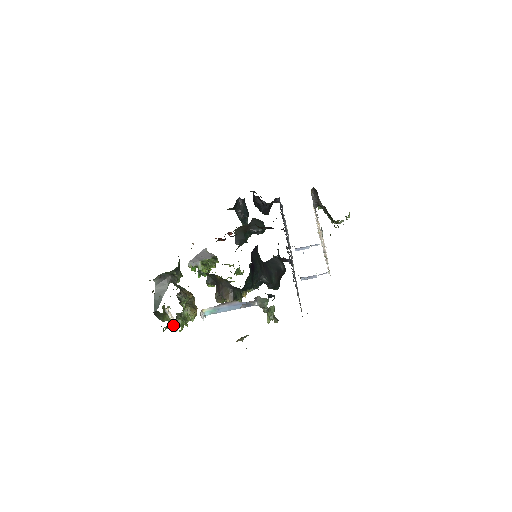
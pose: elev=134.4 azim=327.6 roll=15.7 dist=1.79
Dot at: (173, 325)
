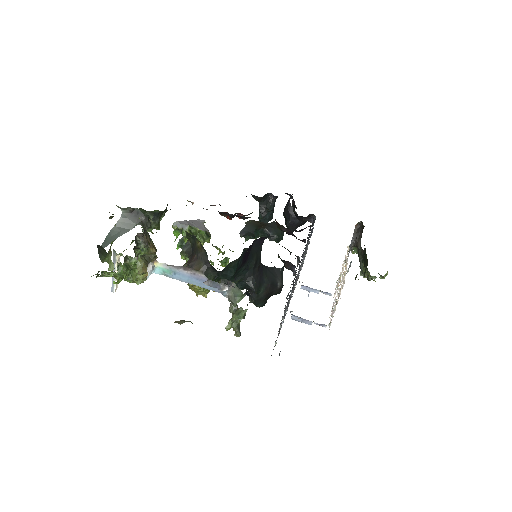
Dot at: (111, 273)
